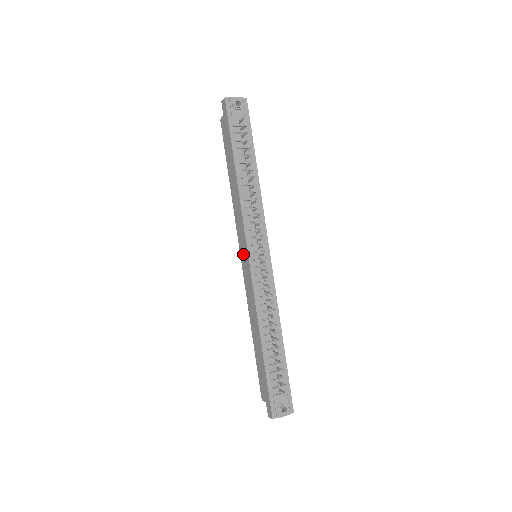
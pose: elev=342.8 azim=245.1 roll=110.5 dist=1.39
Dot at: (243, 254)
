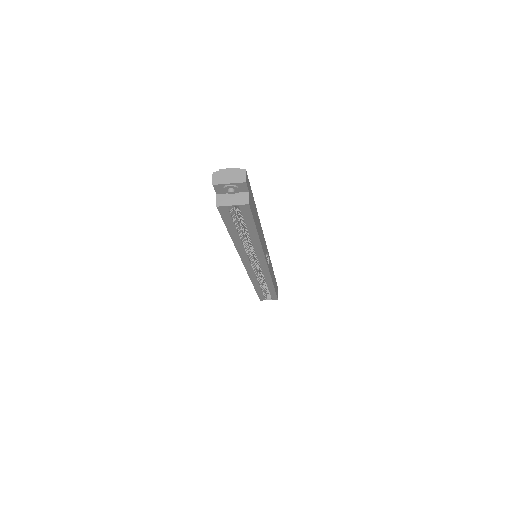
Dot at: occluded
